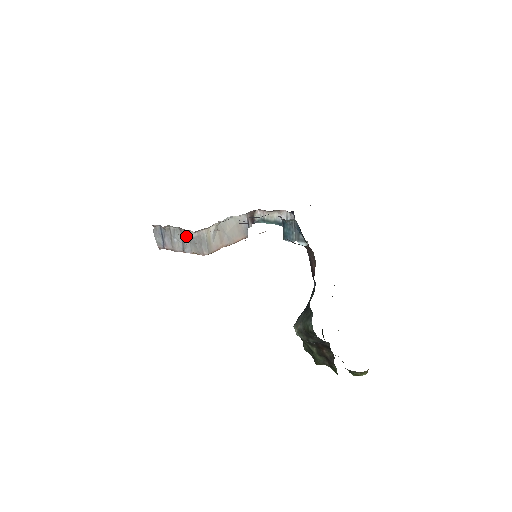
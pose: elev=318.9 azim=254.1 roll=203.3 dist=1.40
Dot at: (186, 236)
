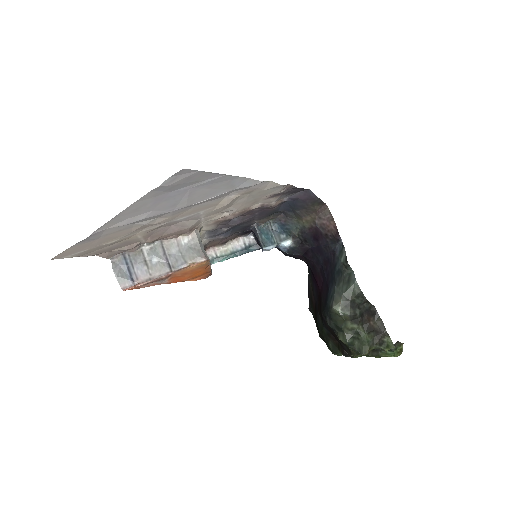
Dot at: (173, 248)
